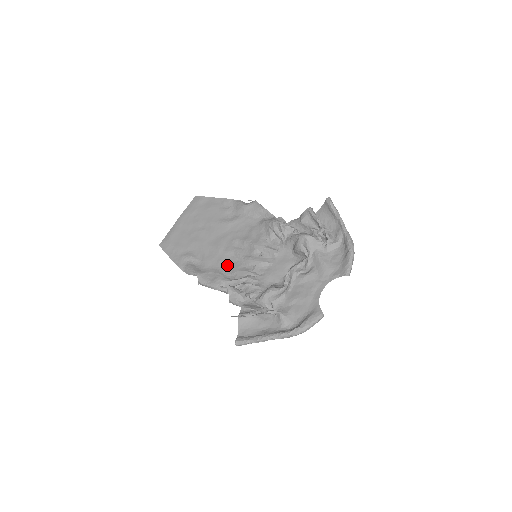
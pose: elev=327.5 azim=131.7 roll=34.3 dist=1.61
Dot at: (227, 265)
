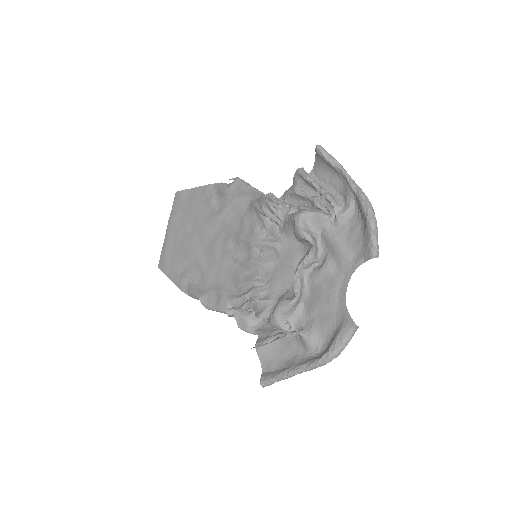
Dot at: (228, 276)
